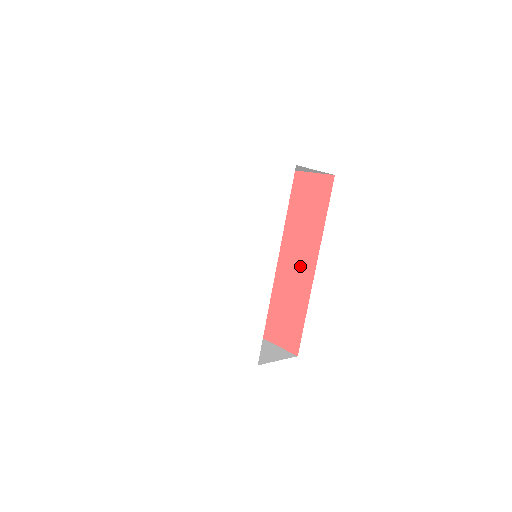
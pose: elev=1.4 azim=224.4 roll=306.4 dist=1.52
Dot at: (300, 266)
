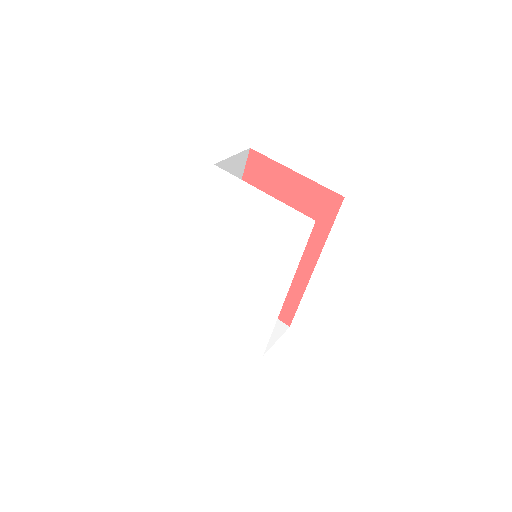
Dot at: occluded
